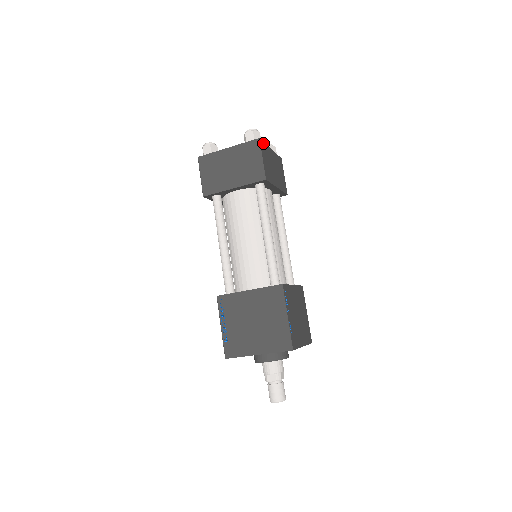
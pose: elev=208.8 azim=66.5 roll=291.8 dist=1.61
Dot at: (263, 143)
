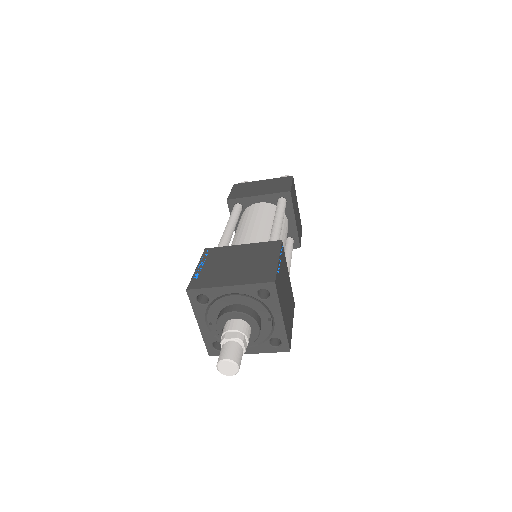
Dot at: (294, 185)
